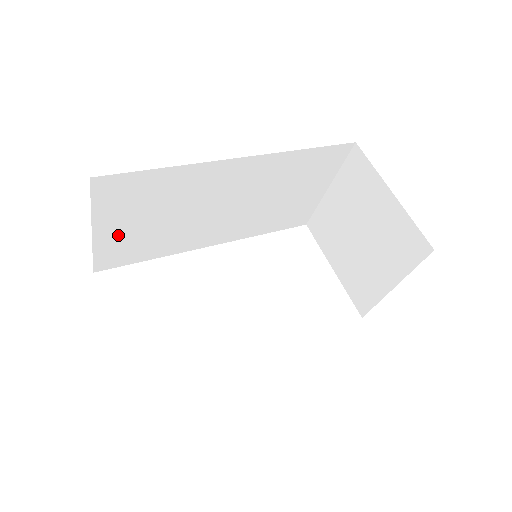
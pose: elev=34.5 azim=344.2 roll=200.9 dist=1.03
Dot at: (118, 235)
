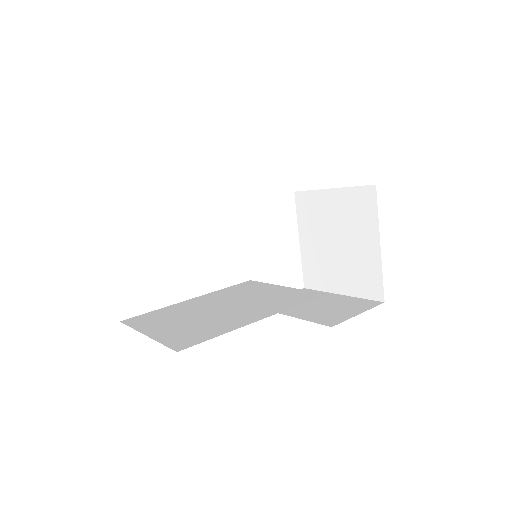
Dot at: occluded
